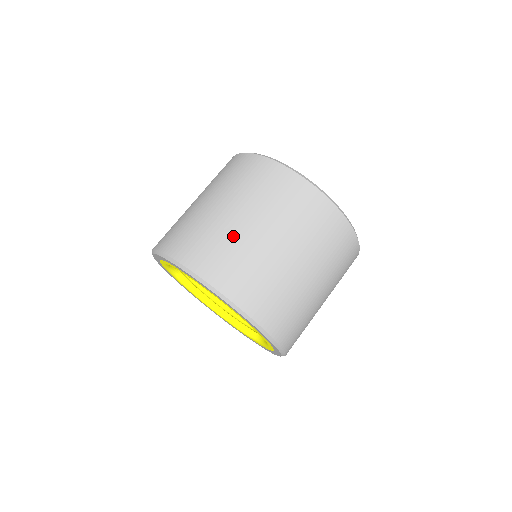
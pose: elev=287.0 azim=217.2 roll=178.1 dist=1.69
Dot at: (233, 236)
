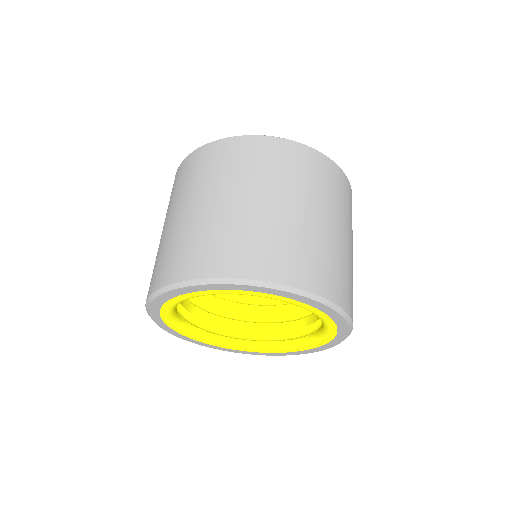
Dot at: (160, 246)
